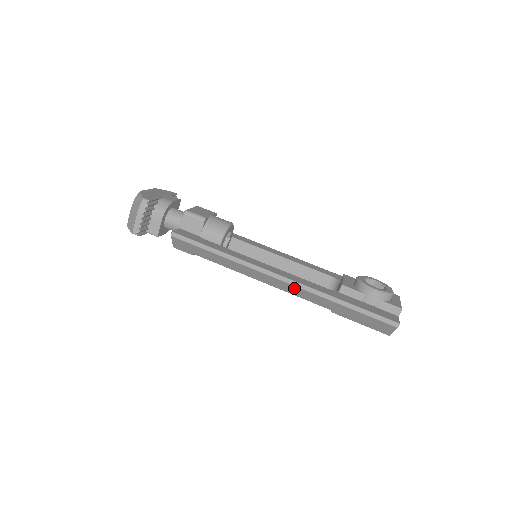
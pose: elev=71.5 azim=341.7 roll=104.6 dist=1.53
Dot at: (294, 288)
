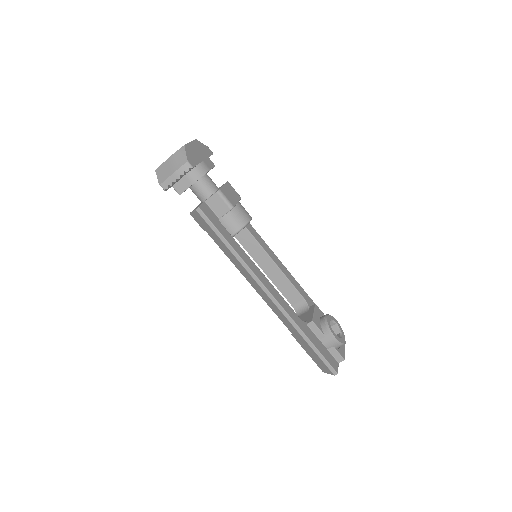
Dot at: (276, 307)
